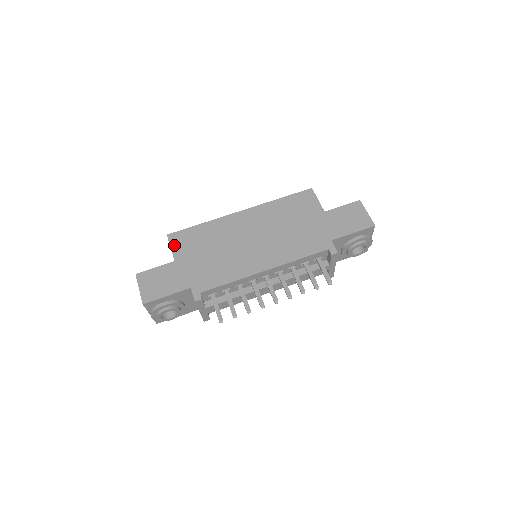
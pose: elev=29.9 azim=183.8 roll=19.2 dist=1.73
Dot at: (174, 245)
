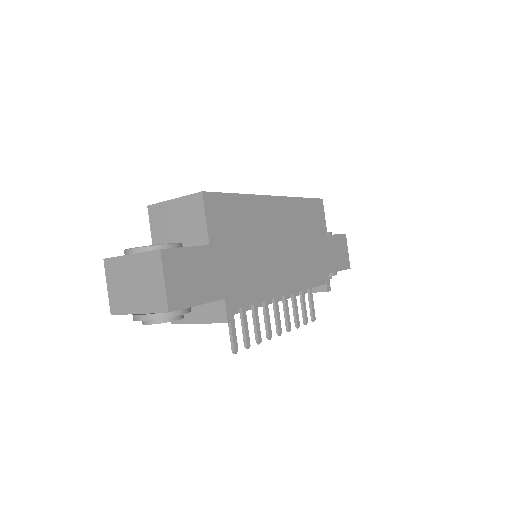
Dot at: (210, 216)
